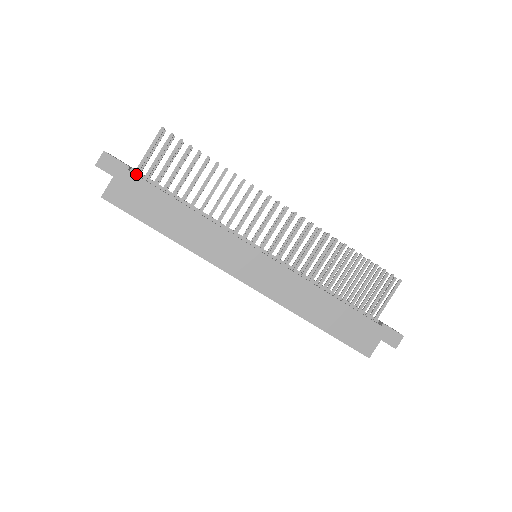
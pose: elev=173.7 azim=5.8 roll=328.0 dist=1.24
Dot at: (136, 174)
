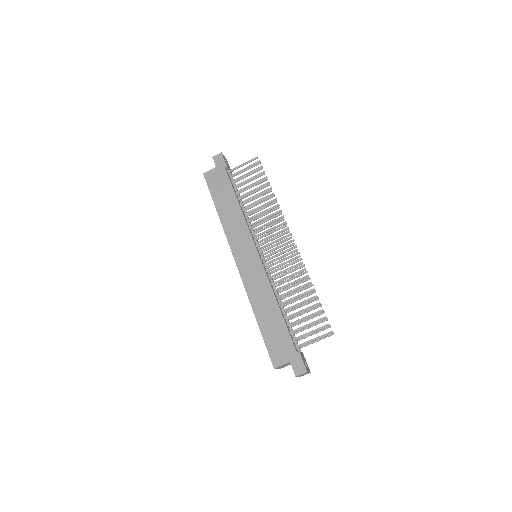
Dot at: (228, 173)
